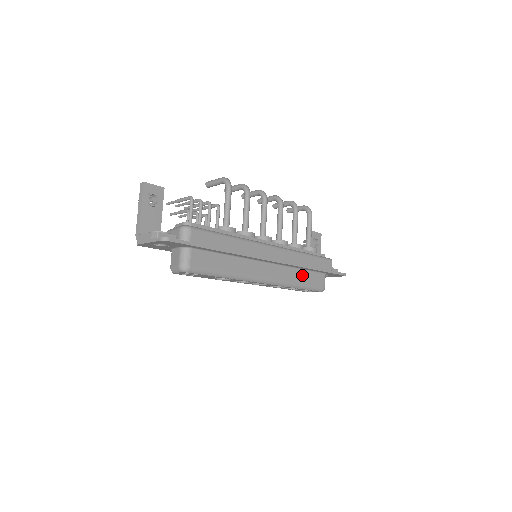
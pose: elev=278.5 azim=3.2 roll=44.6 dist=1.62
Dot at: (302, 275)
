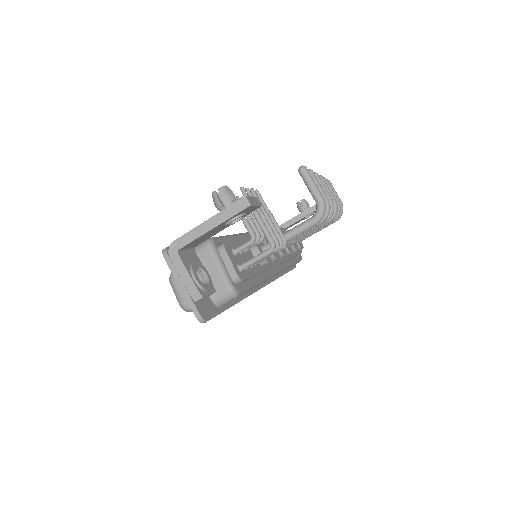
Dot at: occluded
